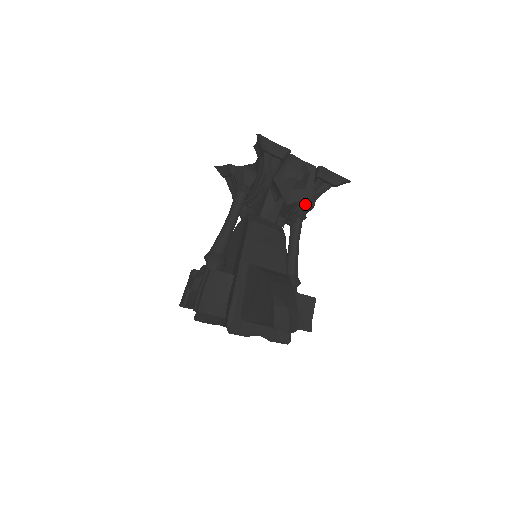
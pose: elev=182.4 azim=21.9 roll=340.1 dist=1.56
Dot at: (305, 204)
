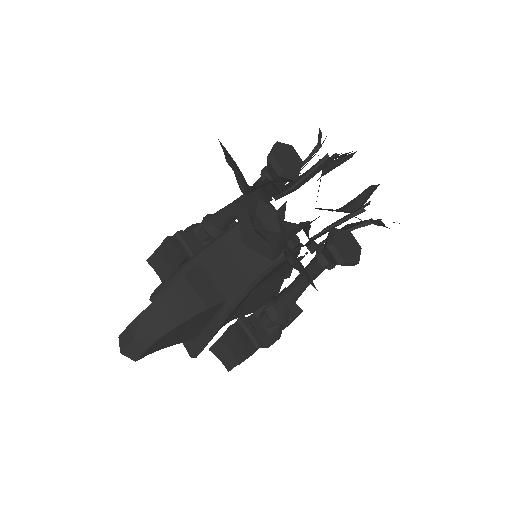
Dot at: occluded
